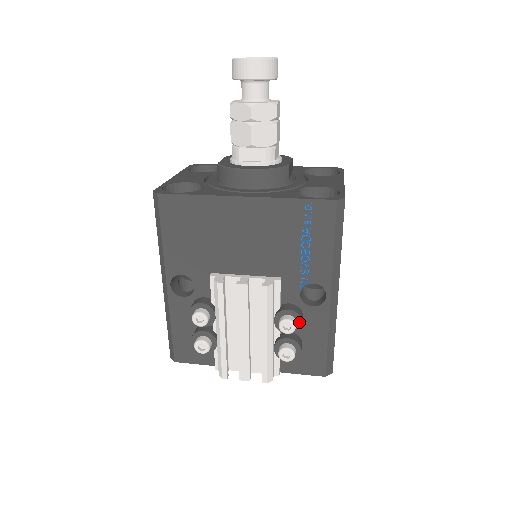
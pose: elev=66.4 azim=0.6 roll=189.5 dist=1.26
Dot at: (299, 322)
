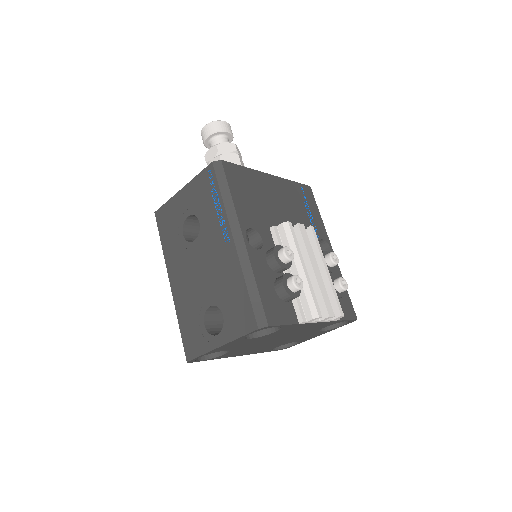
Dot at: occluded
